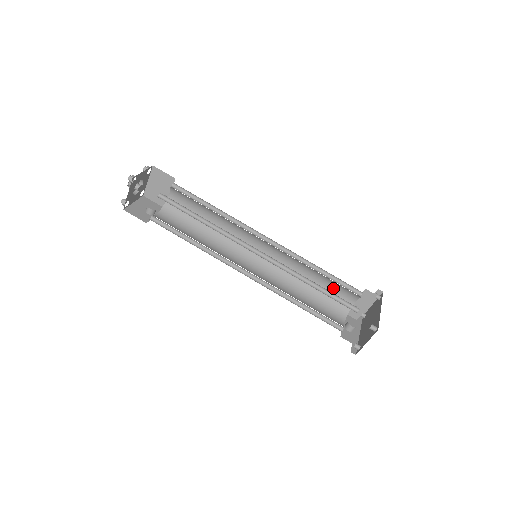
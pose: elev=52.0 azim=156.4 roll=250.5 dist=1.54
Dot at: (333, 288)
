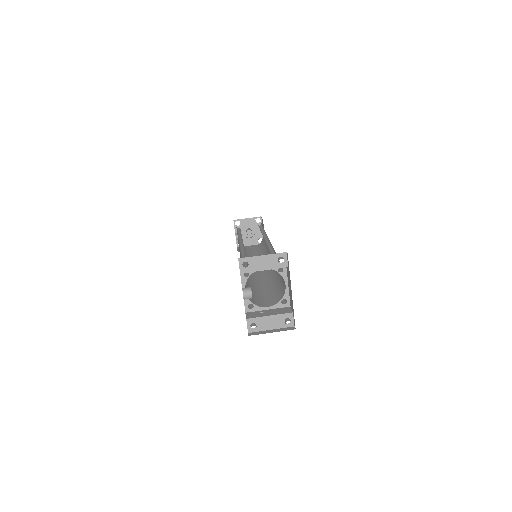
Dot at: (267, 296)
